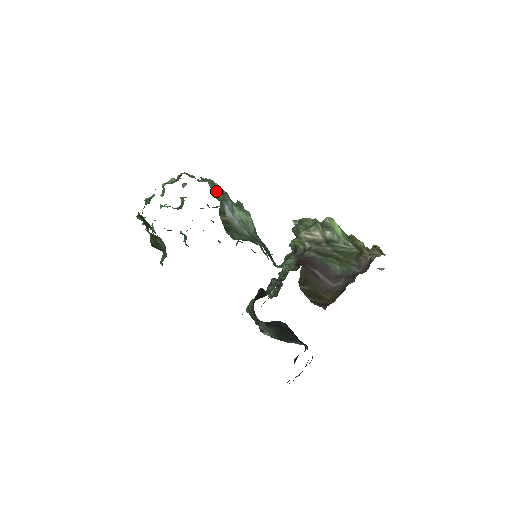
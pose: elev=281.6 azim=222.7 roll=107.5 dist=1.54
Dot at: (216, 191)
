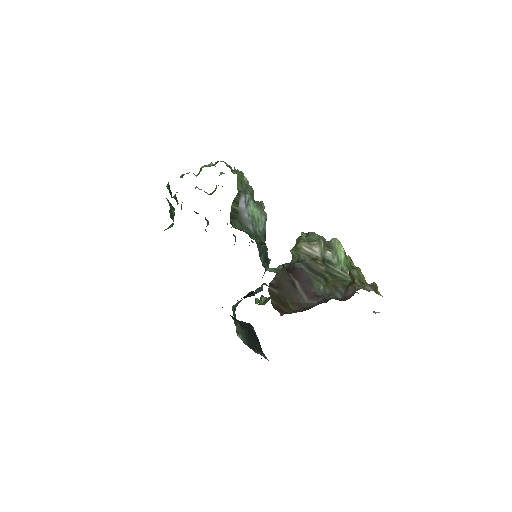
Dot at: (241, 183)
